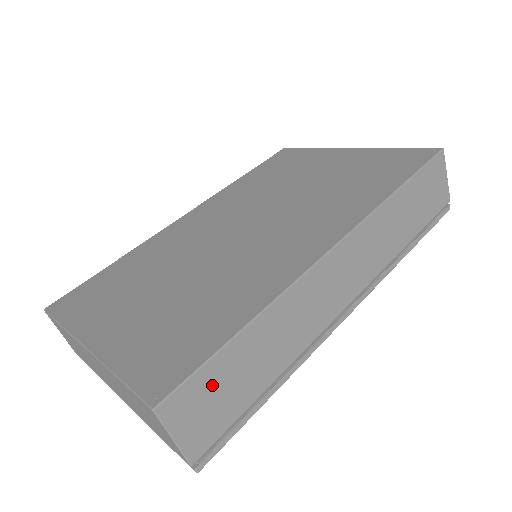
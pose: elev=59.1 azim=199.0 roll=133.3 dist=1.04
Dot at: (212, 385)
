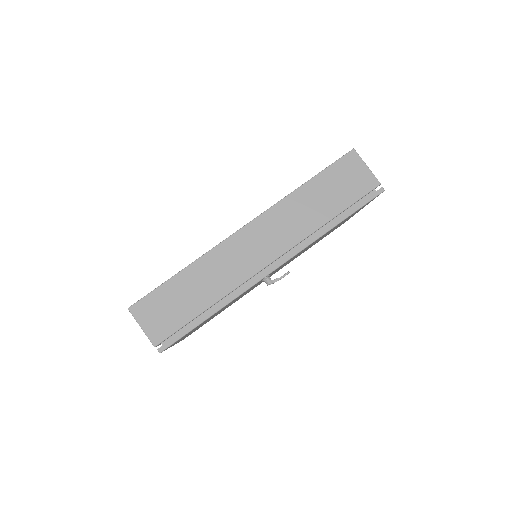
Dot at: (162, 302)
